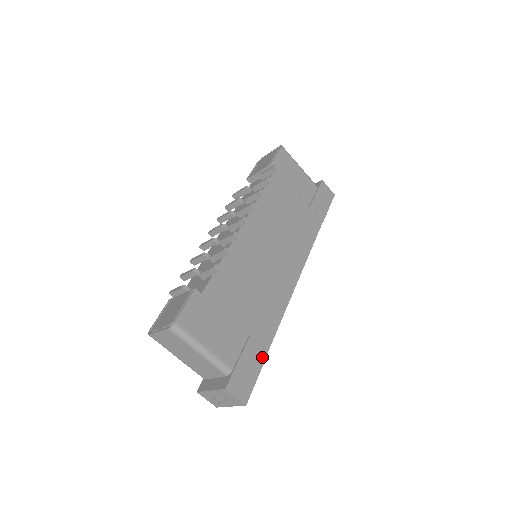
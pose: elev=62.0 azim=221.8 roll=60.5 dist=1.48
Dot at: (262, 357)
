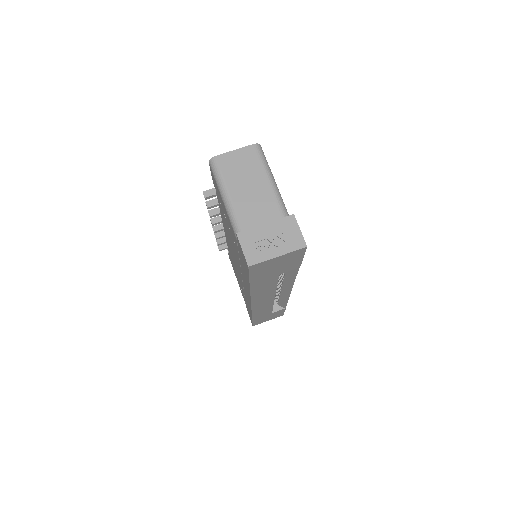
Dot at: occluded
